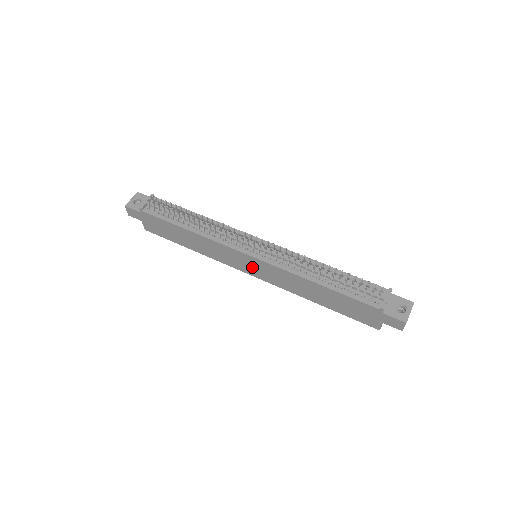
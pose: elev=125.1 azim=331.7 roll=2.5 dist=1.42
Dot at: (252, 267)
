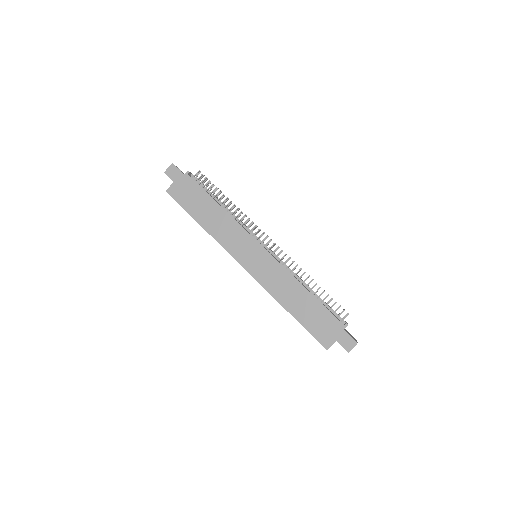
Dot at: (253, 259)
